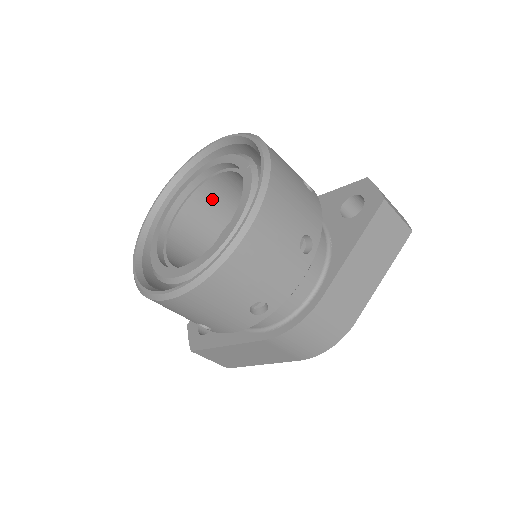
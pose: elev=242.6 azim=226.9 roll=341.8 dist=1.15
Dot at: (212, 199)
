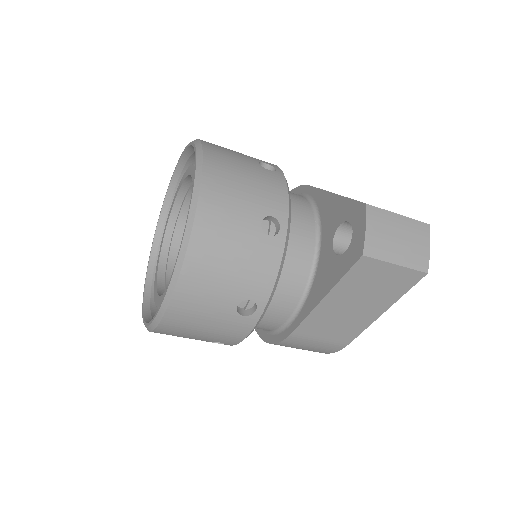
Dot at: occluded
